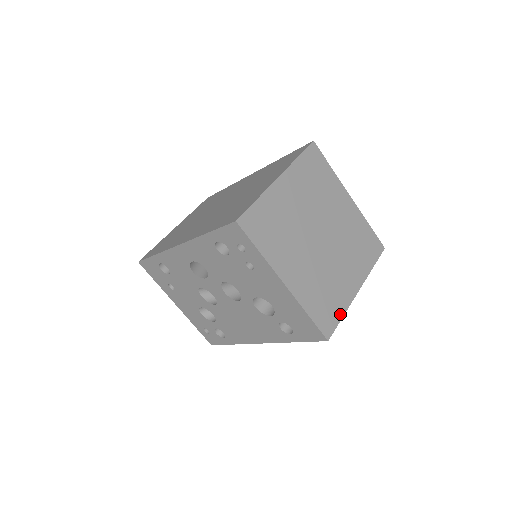
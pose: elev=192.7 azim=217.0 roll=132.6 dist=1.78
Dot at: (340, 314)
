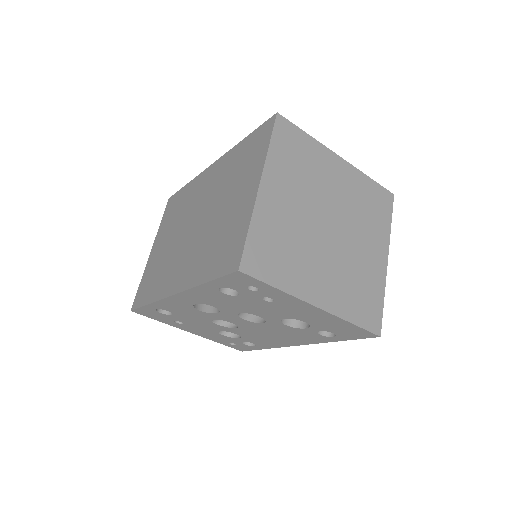
Dot at: (380, 299)
